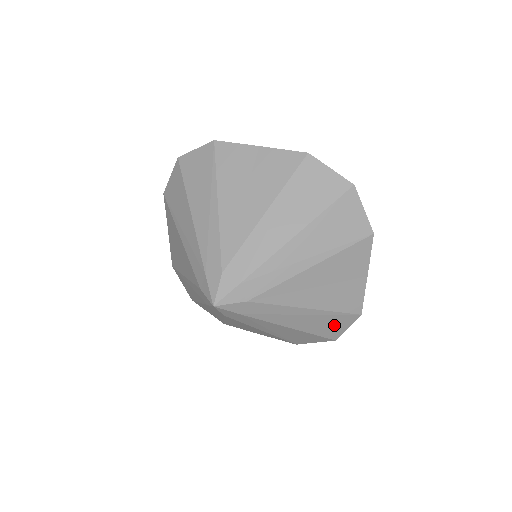
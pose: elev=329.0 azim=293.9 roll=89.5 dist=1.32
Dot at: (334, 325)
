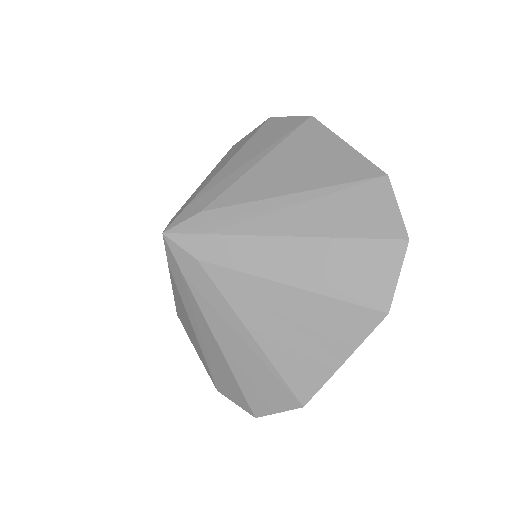
Dot at: (266, 392)
